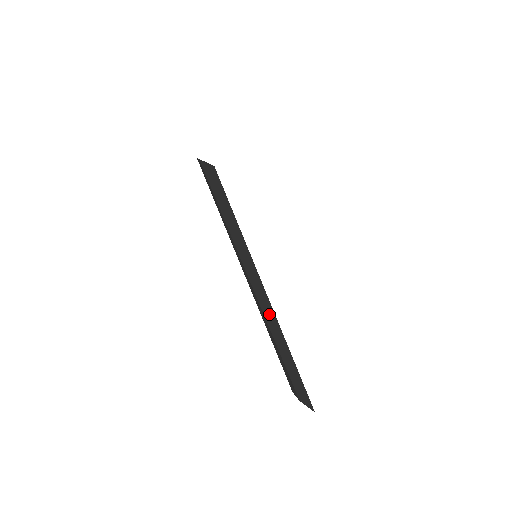
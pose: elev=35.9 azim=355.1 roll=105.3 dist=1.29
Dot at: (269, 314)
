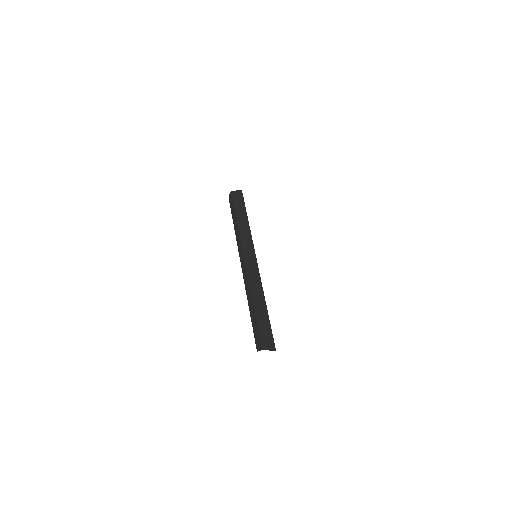
Dot at: (255, 279)
